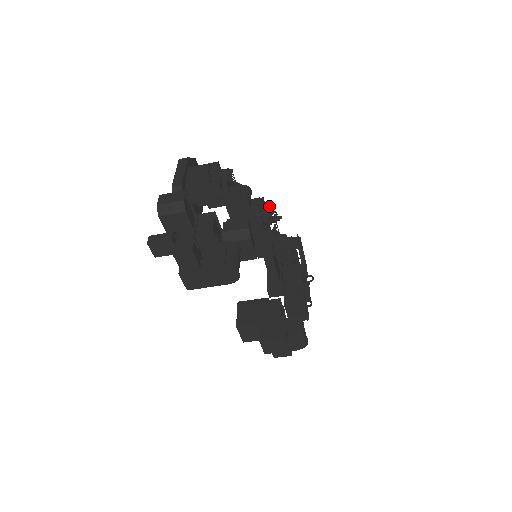
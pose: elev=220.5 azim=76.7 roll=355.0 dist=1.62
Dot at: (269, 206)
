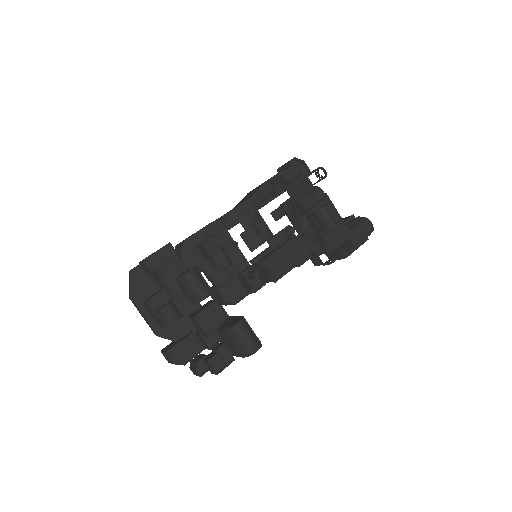
Dot at: (215, 236)
